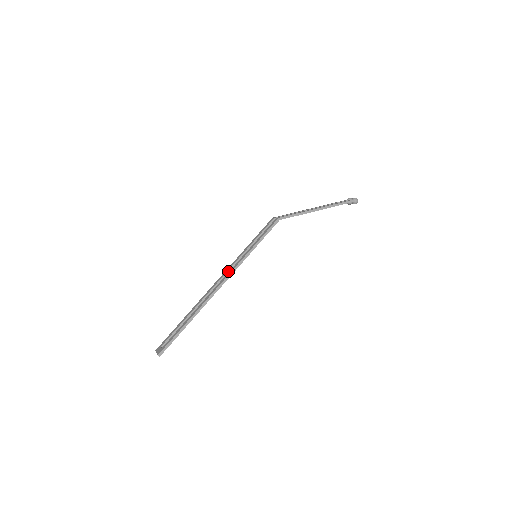
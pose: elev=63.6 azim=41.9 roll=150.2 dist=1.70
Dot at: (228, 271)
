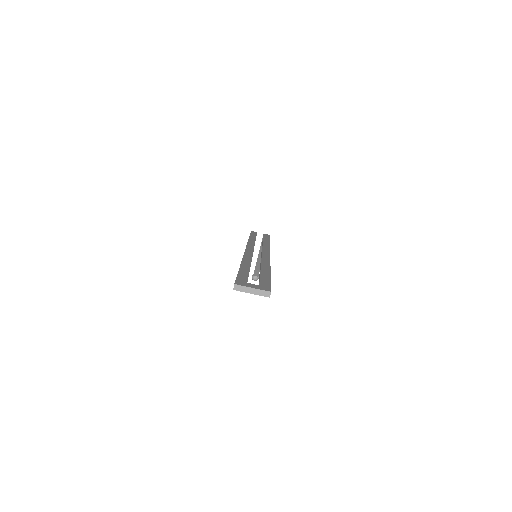
Dot at: occluded
